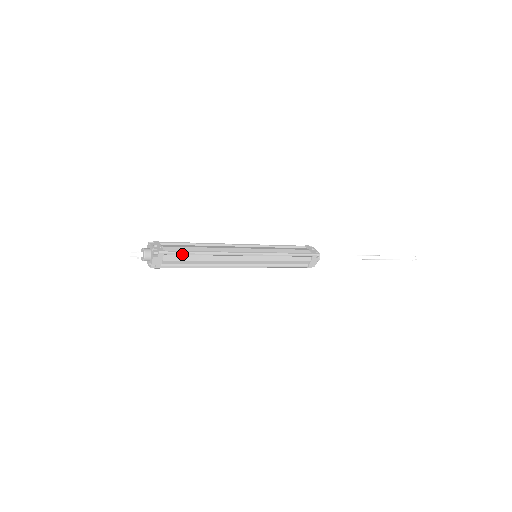
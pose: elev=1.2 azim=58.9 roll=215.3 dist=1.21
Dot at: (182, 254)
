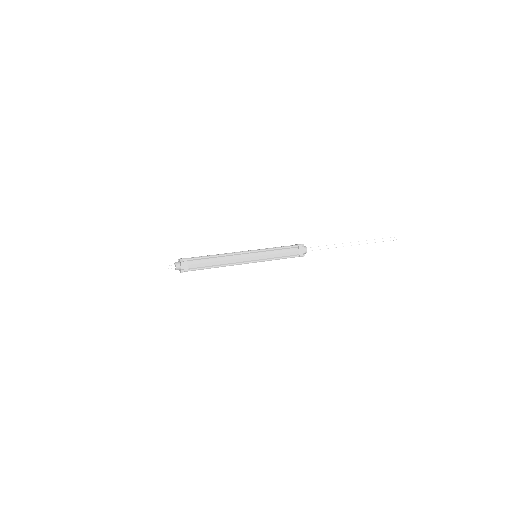
Dot at: (199, 258)
